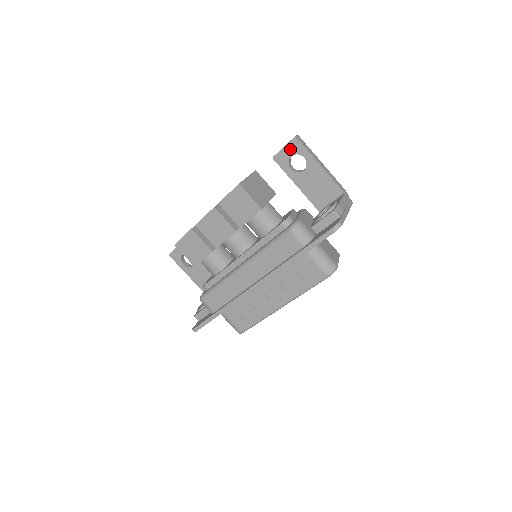
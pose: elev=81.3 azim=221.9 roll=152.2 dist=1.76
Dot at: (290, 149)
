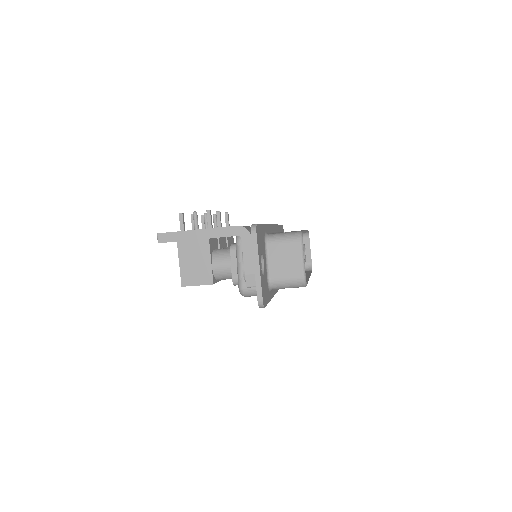
Dot at: occluded
